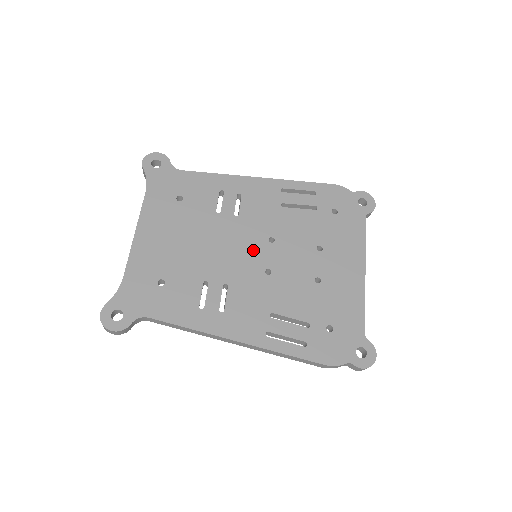
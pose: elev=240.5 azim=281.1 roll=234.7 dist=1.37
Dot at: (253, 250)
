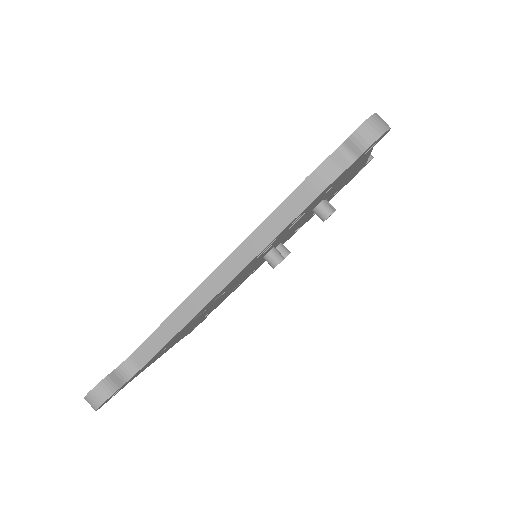
Dot at: occluded
